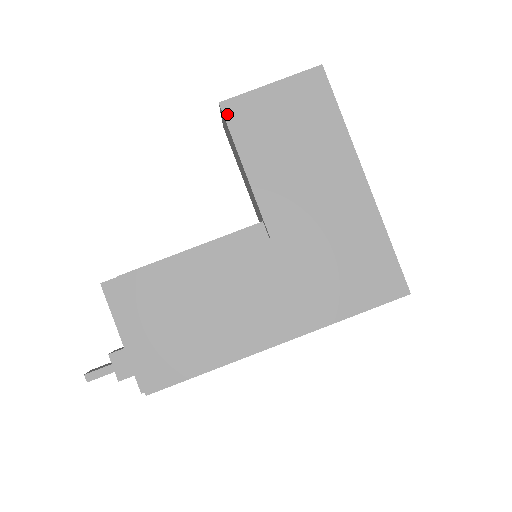
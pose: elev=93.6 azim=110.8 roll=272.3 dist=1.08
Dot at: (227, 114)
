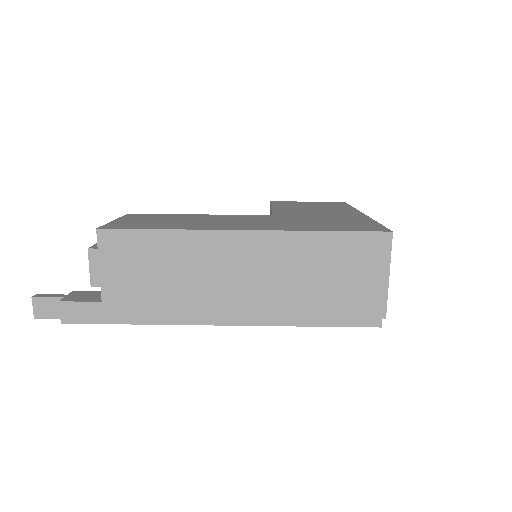
Dot at: (273, 202)
